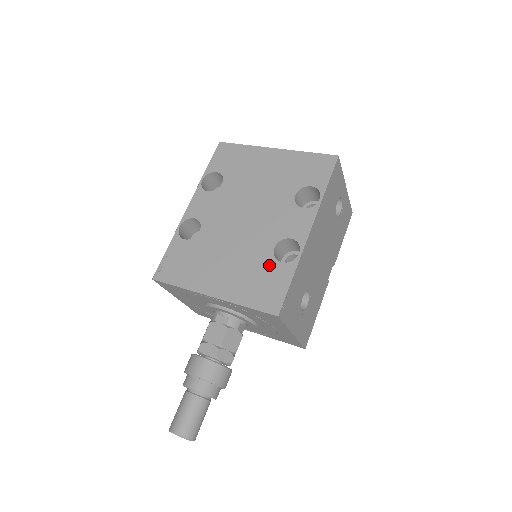
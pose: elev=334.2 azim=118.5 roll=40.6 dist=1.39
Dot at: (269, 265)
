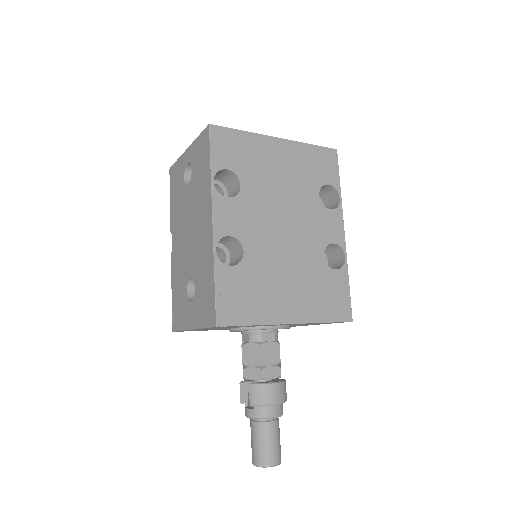
Dot at: (327, 275)
